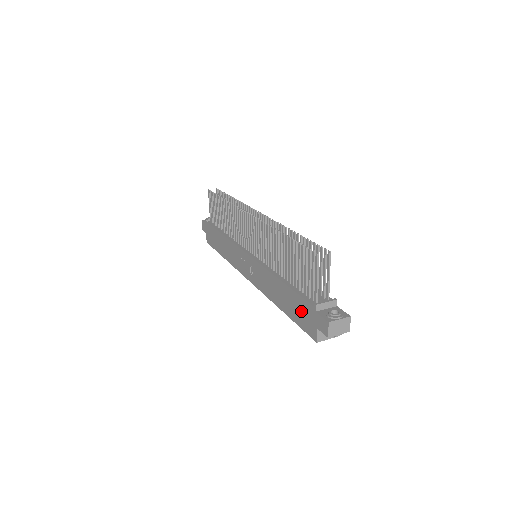
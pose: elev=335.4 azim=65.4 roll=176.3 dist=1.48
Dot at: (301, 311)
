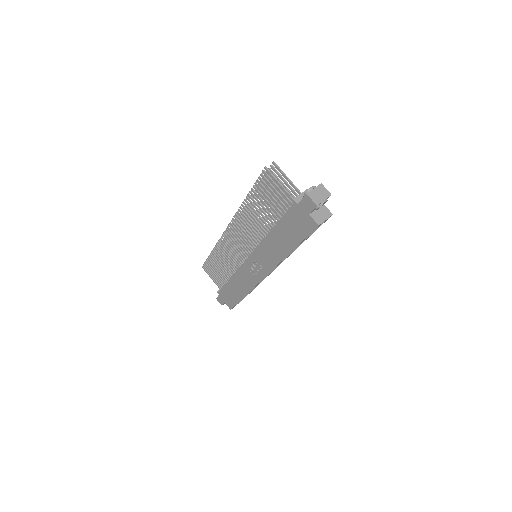
Dot at: (295, 224)
